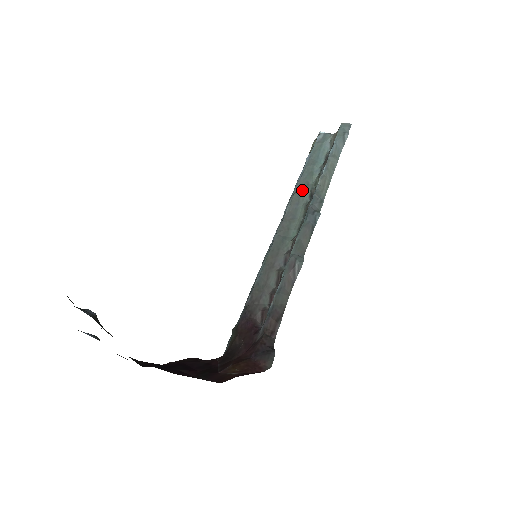
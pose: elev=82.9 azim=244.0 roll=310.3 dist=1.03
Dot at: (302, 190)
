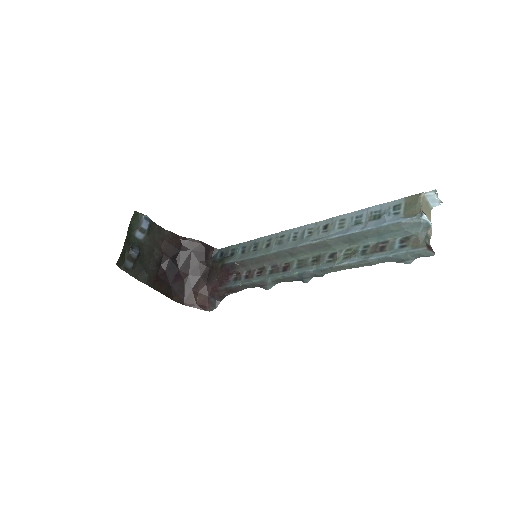
Dot at: (333, 245)
